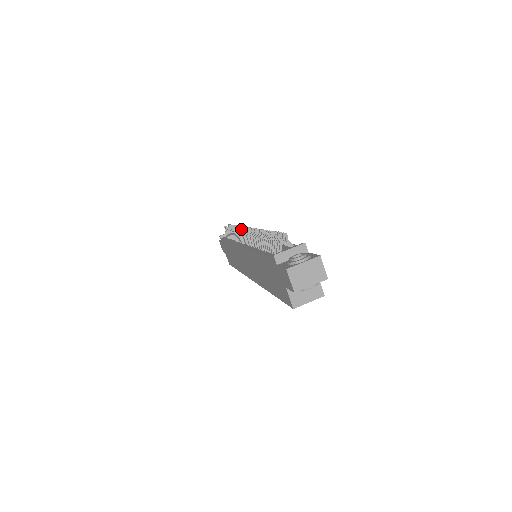
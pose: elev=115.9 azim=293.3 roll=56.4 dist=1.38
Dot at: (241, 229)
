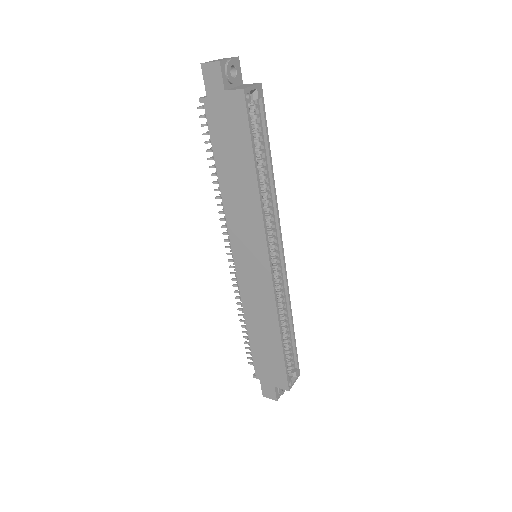
Dot at: (229, 266)
